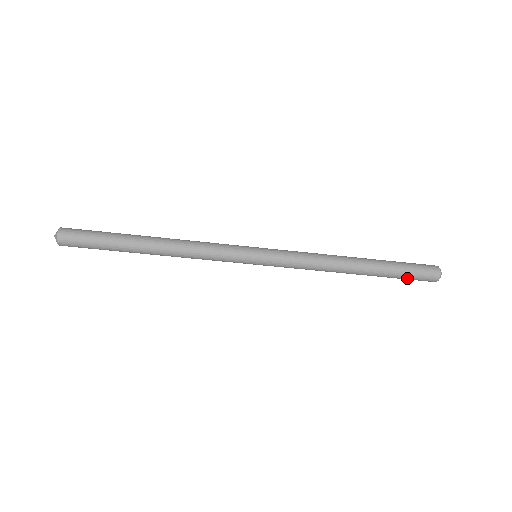
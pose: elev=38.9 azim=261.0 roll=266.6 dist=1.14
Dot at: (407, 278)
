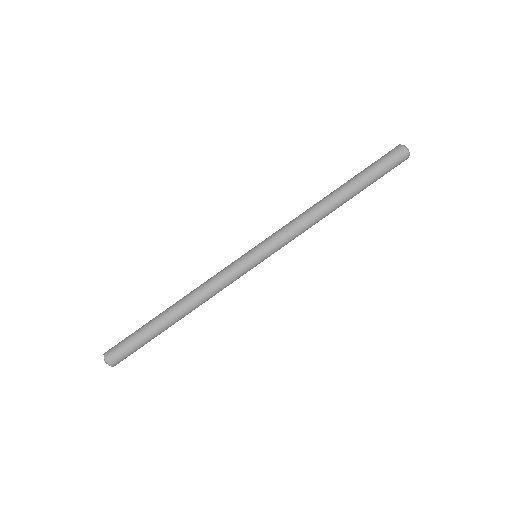
Dot at: (383, 174)
